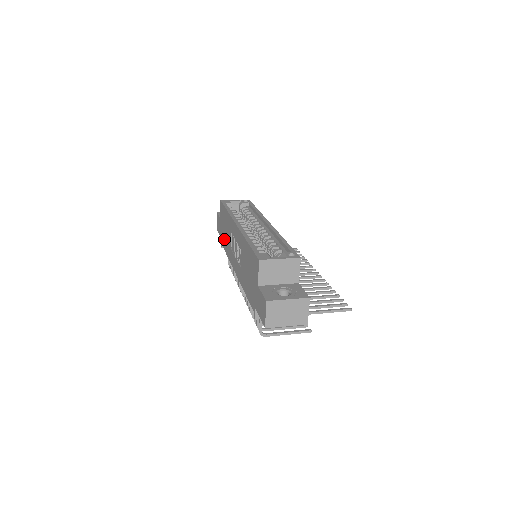
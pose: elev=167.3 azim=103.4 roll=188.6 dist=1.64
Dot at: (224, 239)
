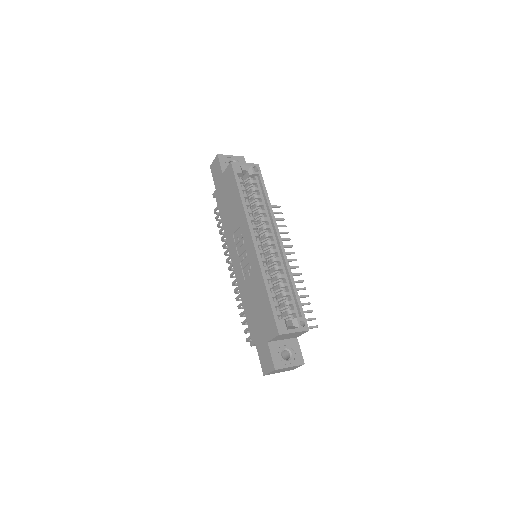
Dot at: (223, 205)
